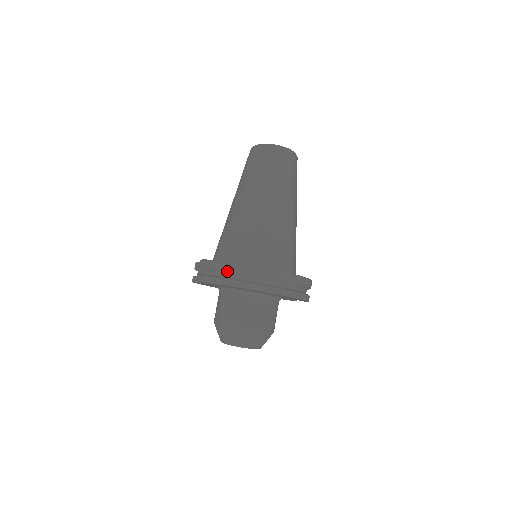
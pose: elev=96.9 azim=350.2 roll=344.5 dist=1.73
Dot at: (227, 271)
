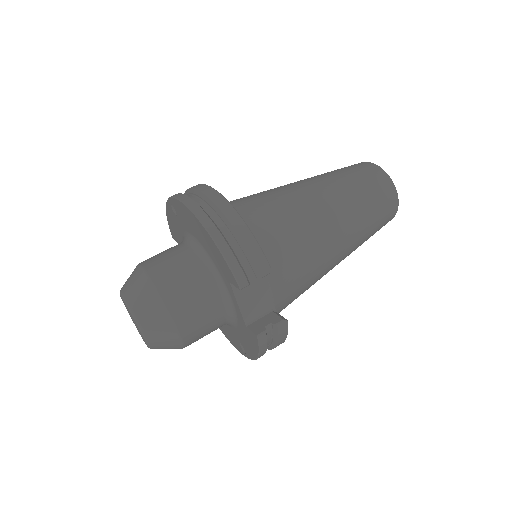
Dot at: occluded
